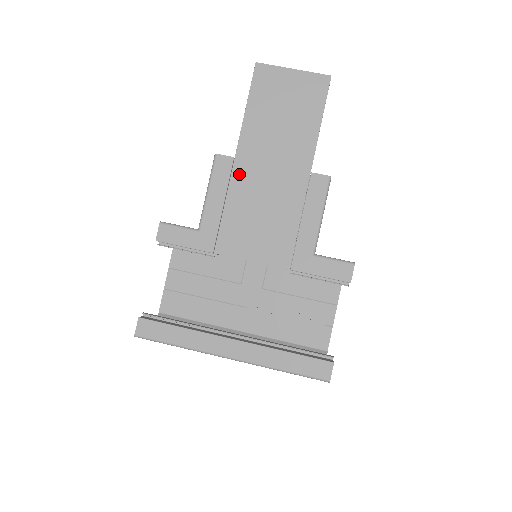
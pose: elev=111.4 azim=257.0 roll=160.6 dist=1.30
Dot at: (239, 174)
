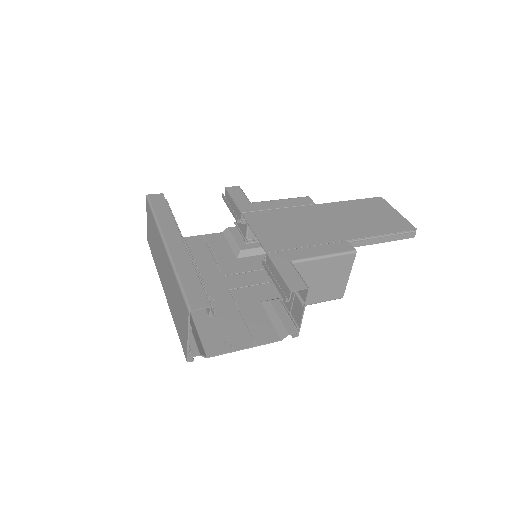
Dot at: (307, 209)
